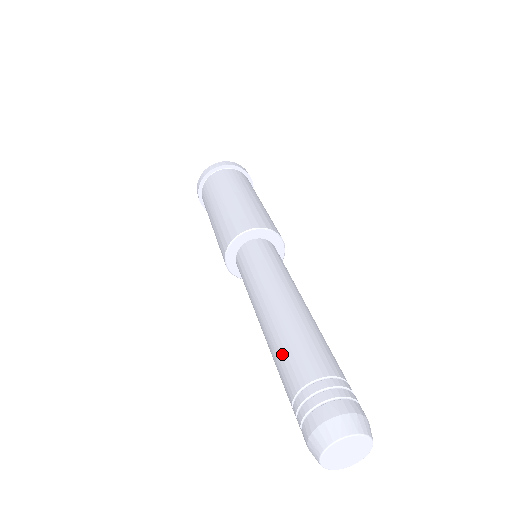
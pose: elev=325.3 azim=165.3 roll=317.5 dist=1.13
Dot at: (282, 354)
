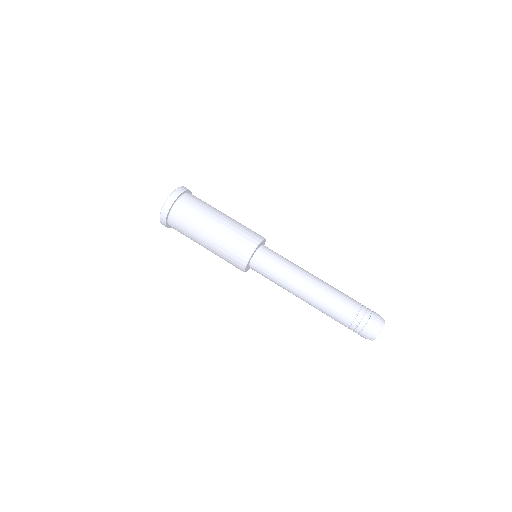
Dot at: (336, 303)
